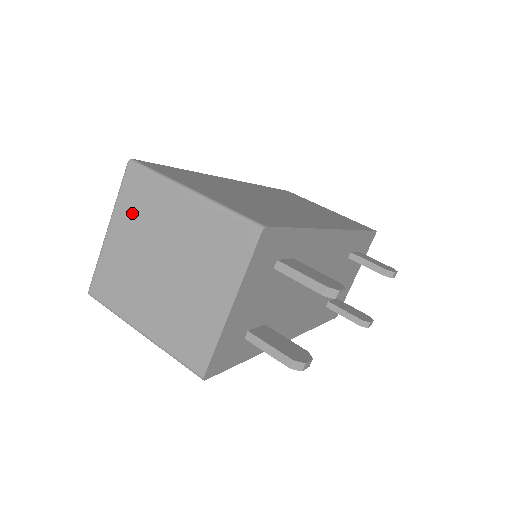
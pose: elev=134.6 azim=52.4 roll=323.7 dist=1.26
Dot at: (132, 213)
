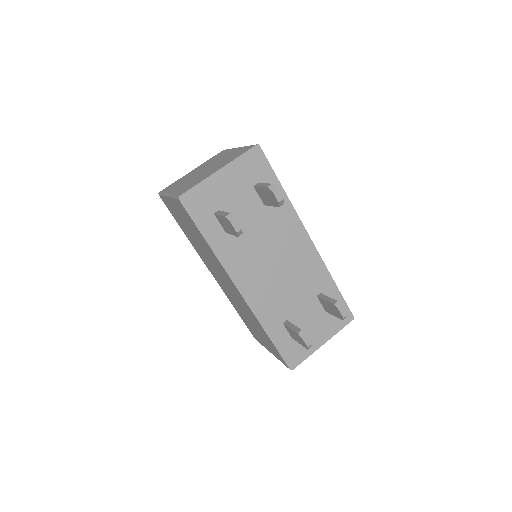
Dot at: (208, 162)
